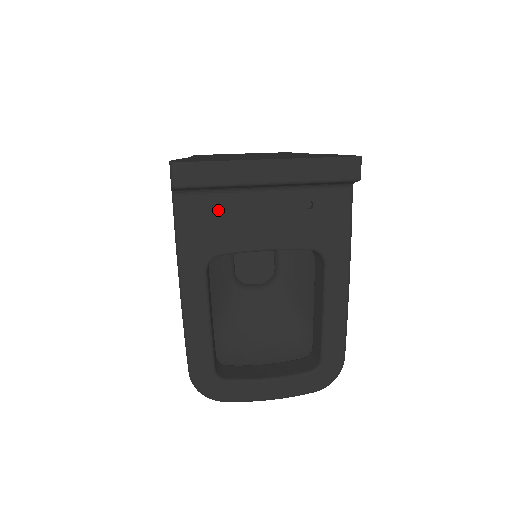
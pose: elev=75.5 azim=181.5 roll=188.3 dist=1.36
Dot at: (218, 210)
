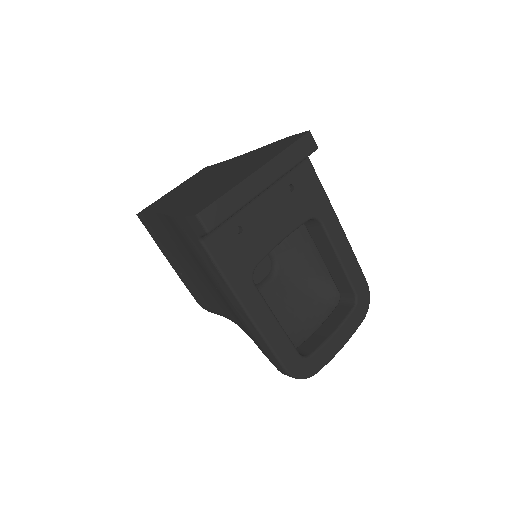
Dot at: (235, 232)
